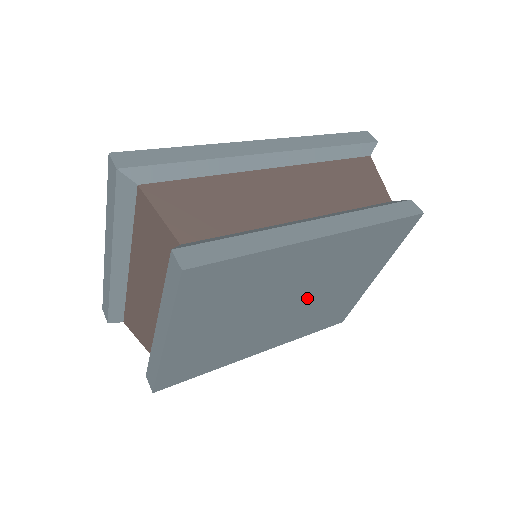
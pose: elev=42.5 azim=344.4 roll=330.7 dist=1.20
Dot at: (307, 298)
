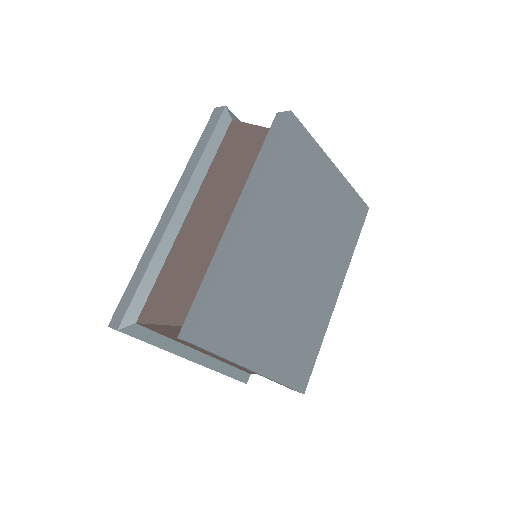
Dot at: (307, 241)
